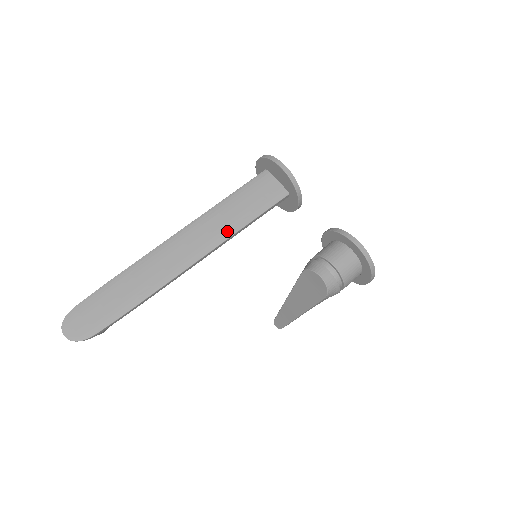
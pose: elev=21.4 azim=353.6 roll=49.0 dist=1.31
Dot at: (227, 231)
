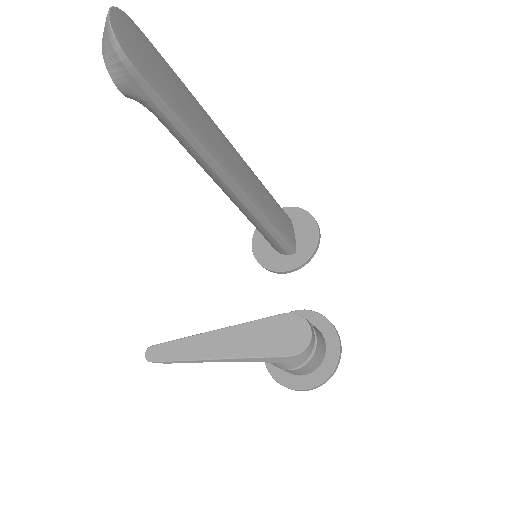
Dot at: (263, 207)
